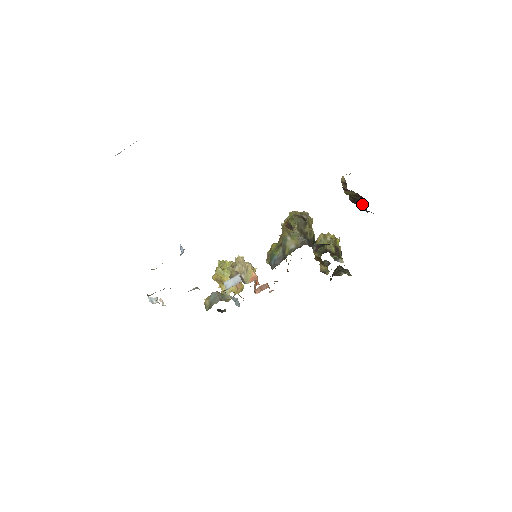
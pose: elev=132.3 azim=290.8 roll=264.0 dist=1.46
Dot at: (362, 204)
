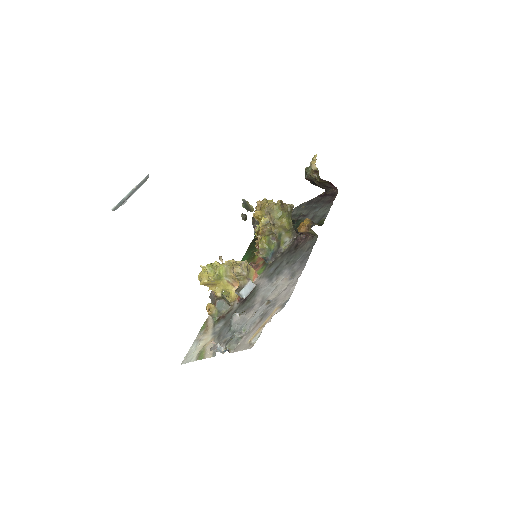
Dot at: (327, 187)
